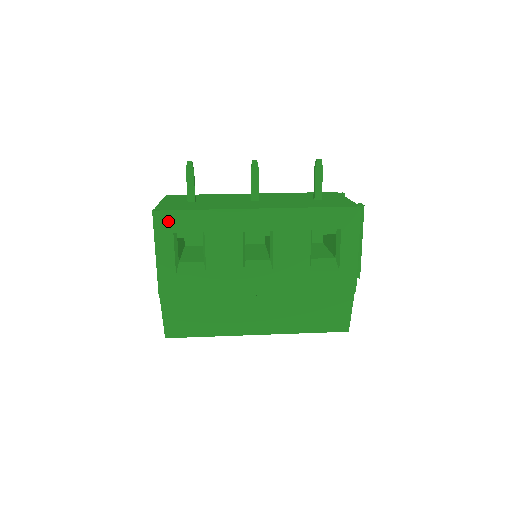
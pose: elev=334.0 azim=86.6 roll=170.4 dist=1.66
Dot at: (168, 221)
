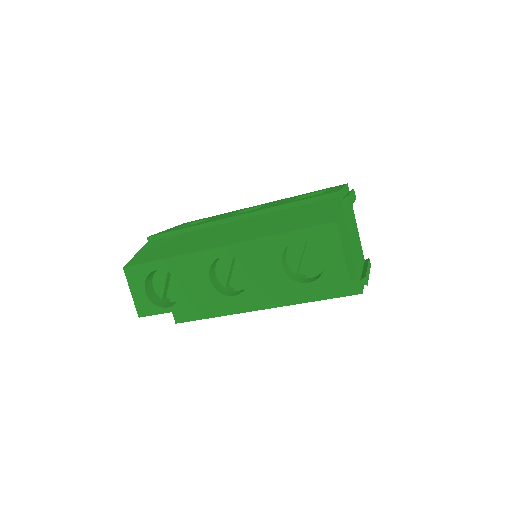
Dot at: occluded
